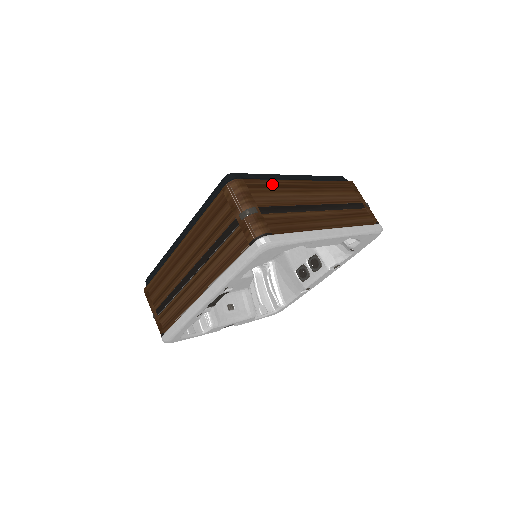
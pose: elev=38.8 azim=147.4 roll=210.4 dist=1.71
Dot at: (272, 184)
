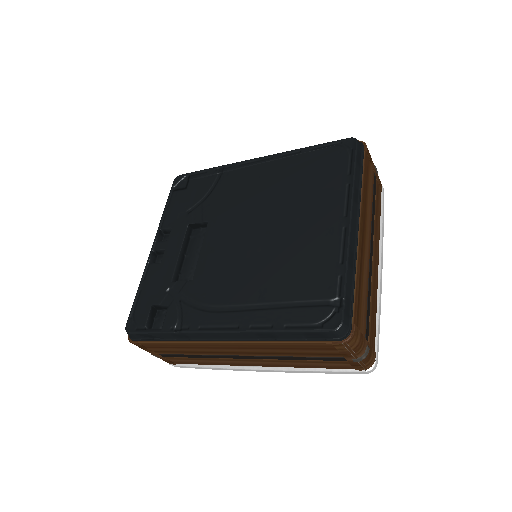
Dot at: (359, 284)
